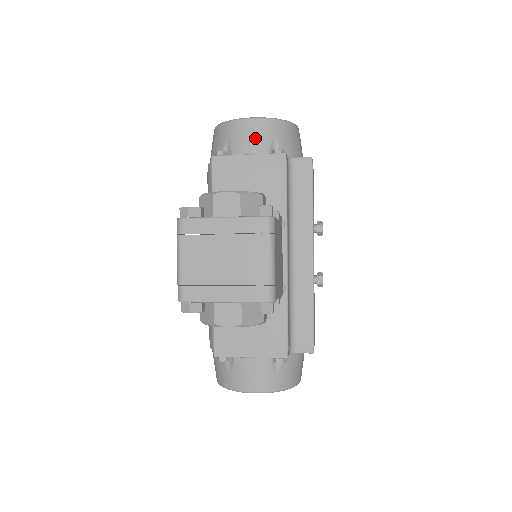
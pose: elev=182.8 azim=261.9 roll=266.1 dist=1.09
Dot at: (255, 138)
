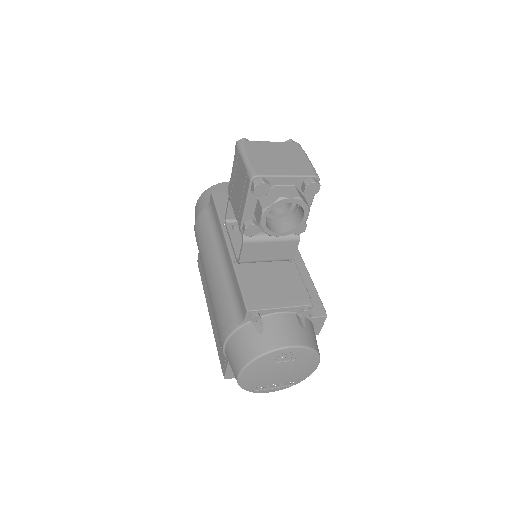
Dot at: occluded
